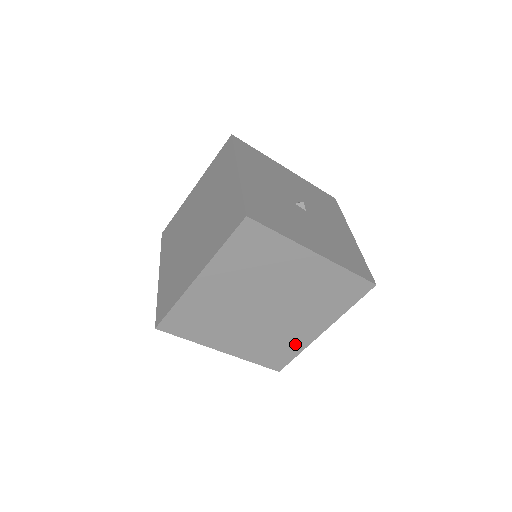
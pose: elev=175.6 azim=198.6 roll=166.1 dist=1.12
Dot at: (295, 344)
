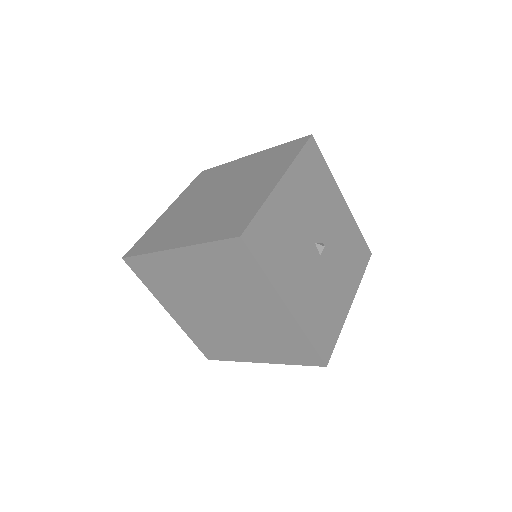
Dot at: (232, 352)
